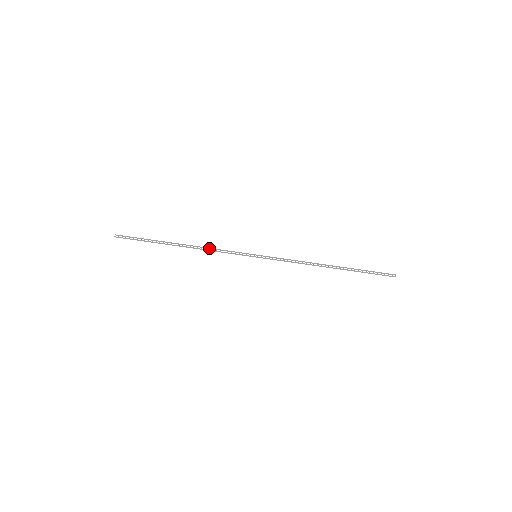
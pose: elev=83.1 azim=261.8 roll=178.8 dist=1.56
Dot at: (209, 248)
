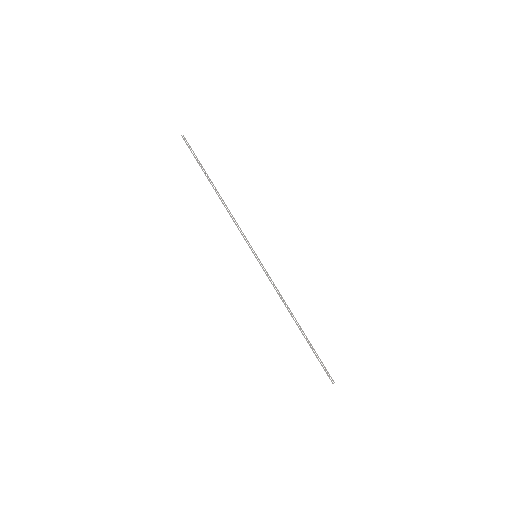
Dot at: occluded
